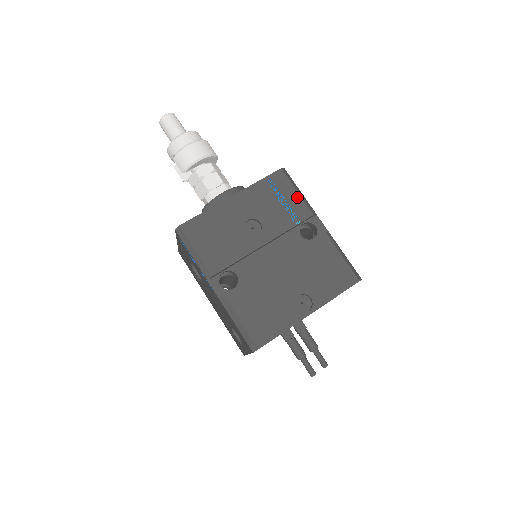
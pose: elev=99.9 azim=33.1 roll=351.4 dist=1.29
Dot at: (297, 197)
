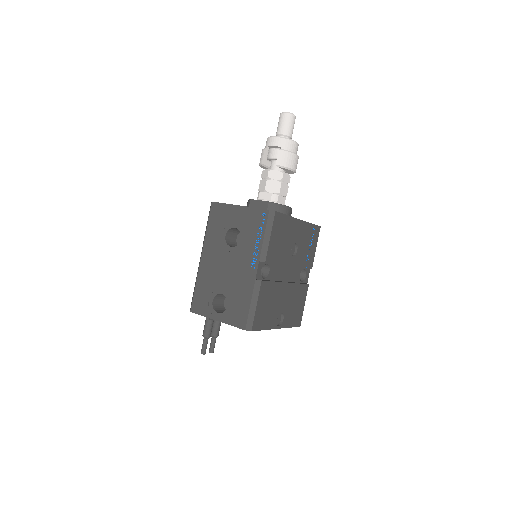
Dot at: (314, 251)
